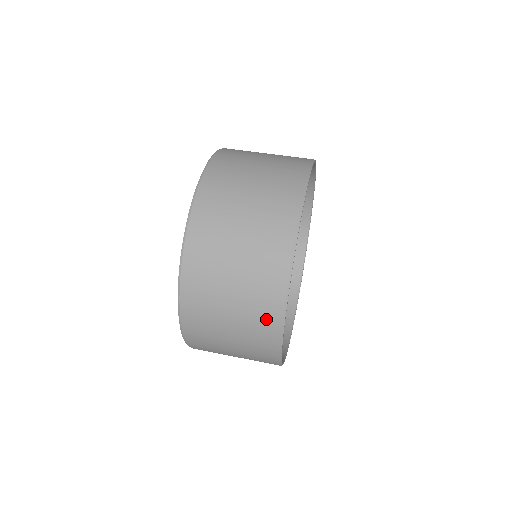
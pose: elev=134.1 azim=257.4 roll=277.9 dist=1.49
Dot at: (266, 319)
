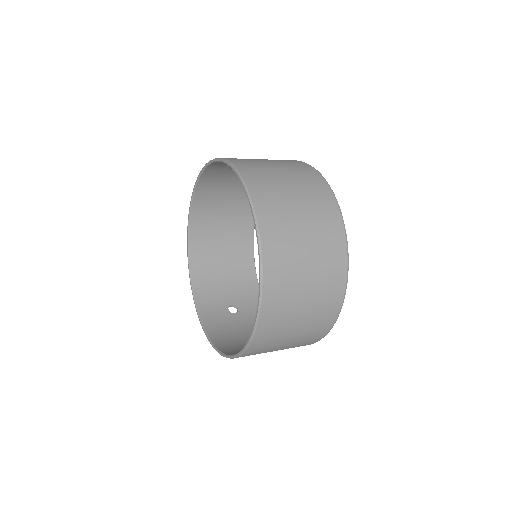
Dot at: (307, 172)
